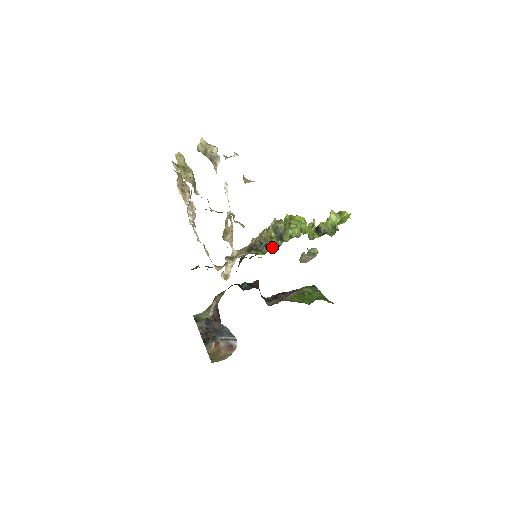
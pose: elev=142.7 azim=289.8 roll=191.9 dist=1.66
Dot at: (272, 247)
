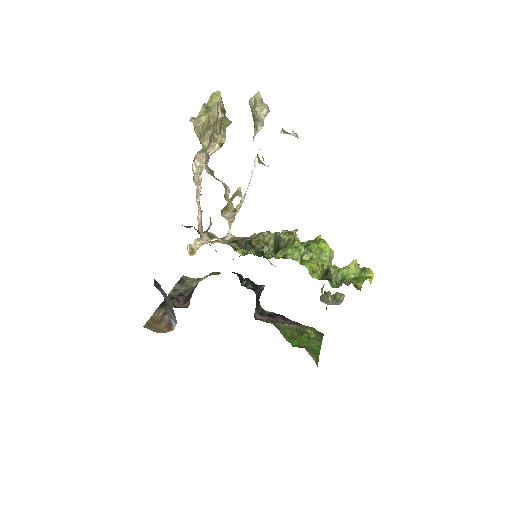
Dot at: (258, 254)
